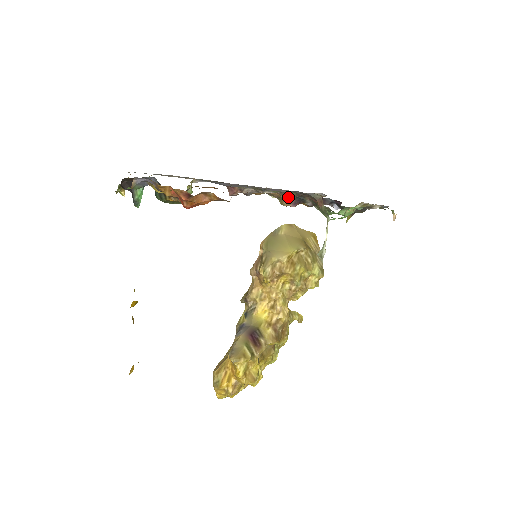
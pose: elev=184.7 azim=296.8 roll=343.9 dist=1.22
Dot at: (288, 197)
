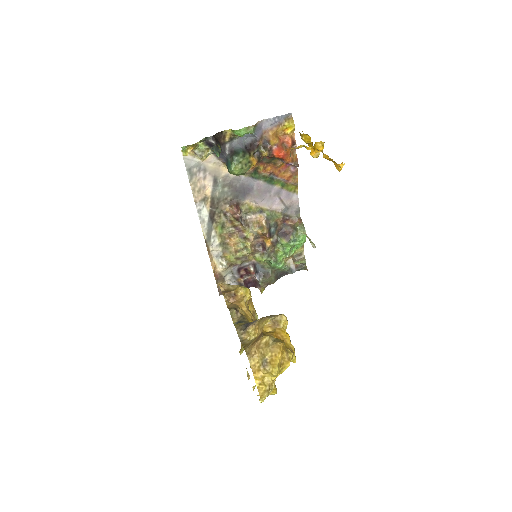
Dot at: (269, 226)
